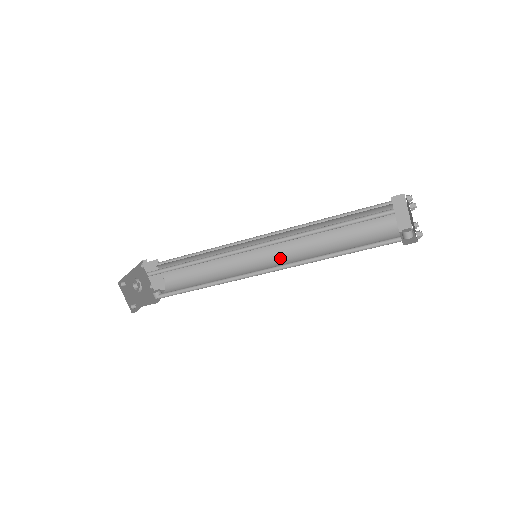
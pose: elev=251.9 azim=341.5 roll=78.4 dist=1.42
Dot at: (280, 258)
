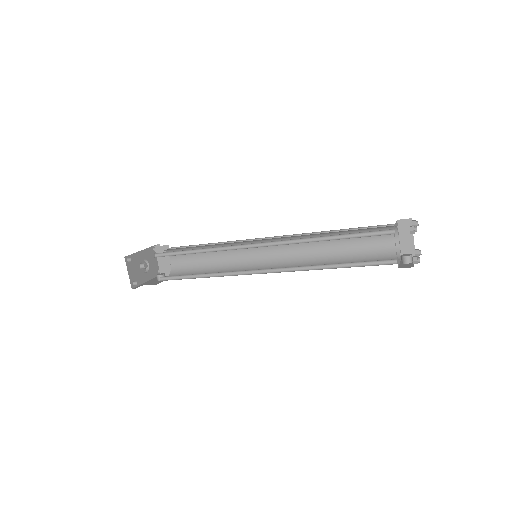
Dot at: (280, 263)
